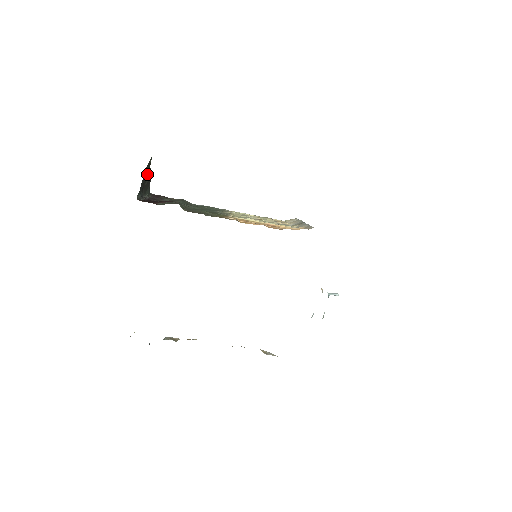
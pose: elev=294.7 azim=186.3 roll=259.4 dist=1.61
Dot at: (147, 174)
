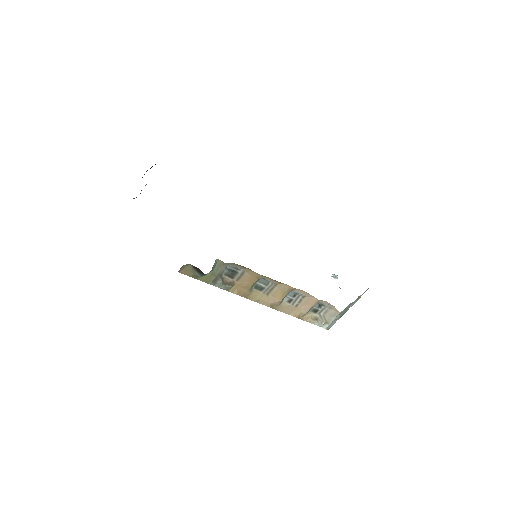
Dot at: occluded
